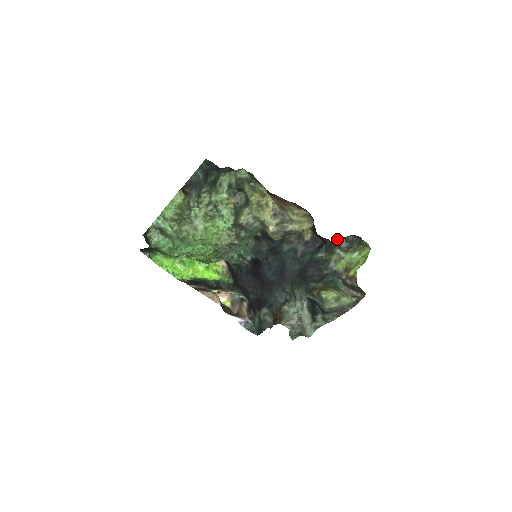
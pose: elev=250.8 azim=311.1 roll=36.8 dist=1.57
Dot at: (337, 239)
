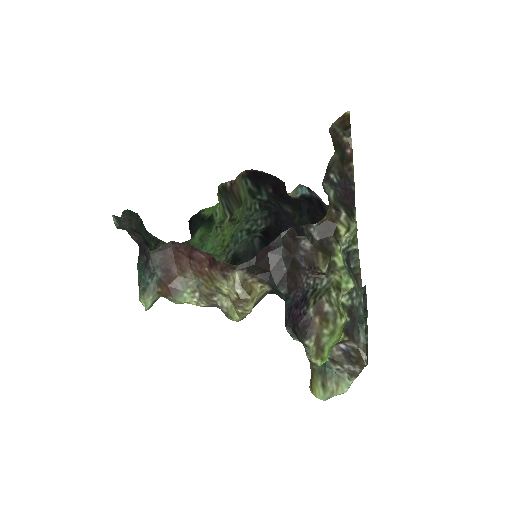
Dot at: (286, 325)
